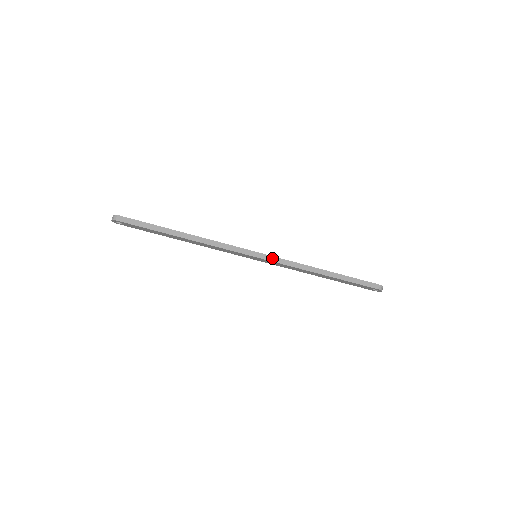
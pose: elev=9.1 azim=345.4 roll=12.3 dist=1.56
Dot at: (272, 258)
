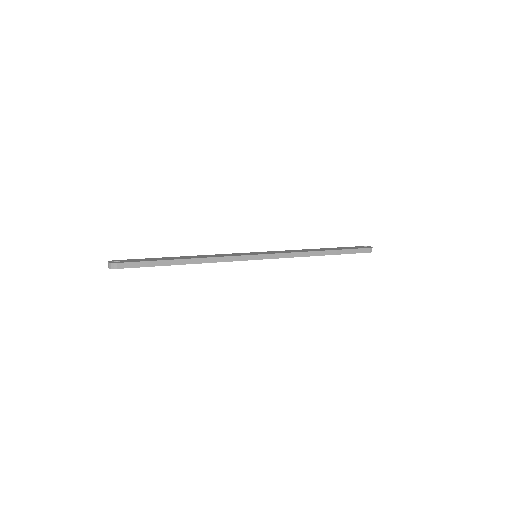
Dot at: (272, 256)
